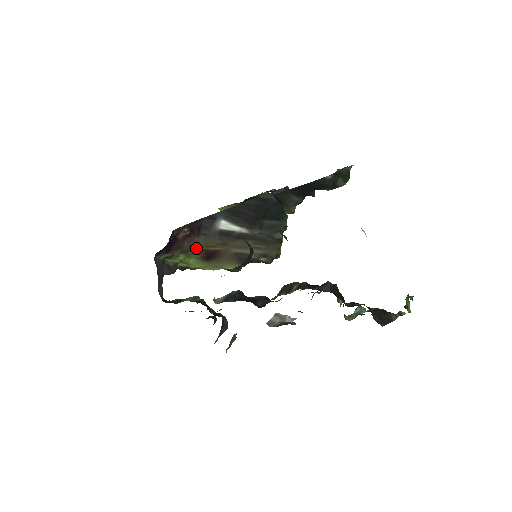
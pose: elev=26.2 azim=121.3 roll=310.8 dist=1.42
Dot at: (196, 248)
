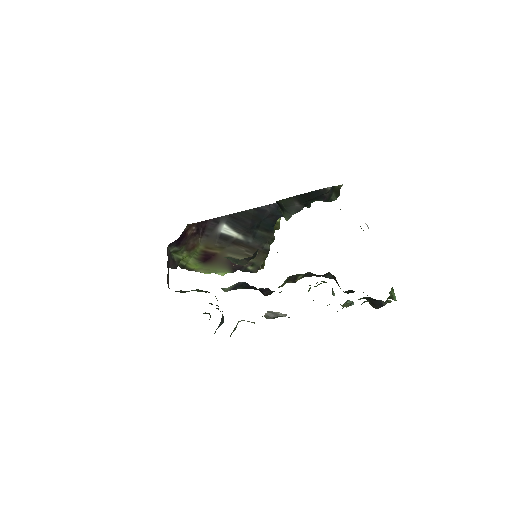
Dot at: (197, 248)
